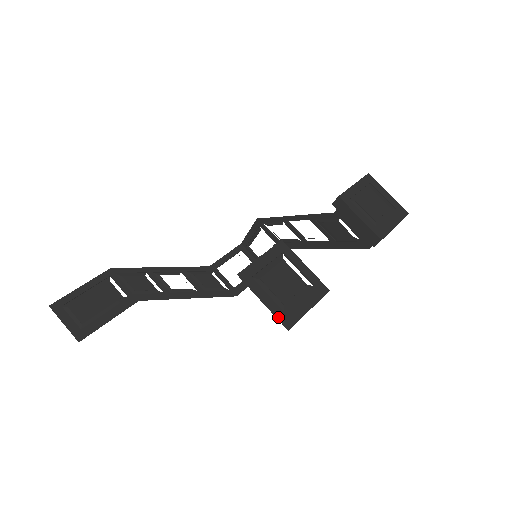
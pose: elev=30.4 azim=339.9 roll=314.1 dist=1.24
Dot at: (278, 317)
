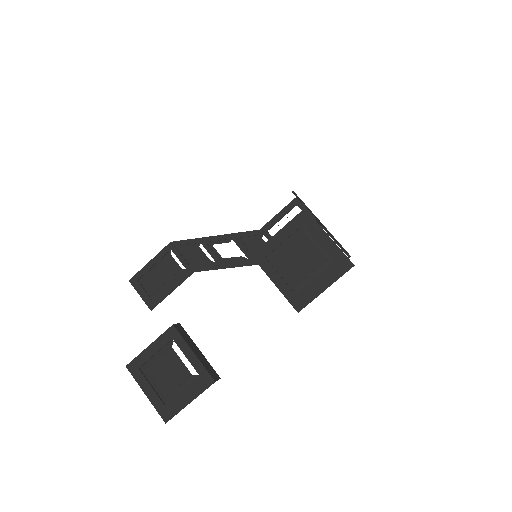
Dot at: (158, 409)
